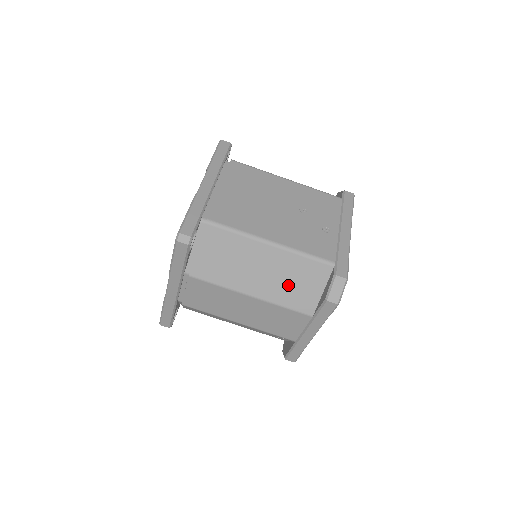
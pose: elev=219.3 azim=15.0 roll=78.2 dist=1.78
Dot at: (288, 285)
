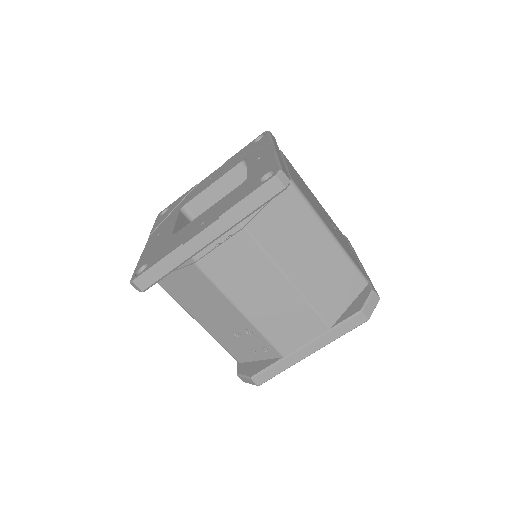
Dot at: (326, 285)
